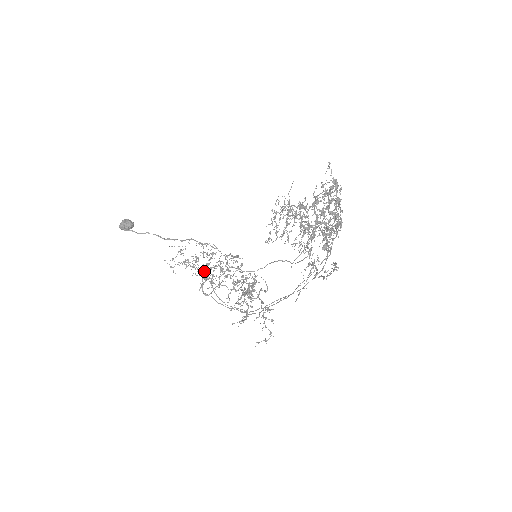
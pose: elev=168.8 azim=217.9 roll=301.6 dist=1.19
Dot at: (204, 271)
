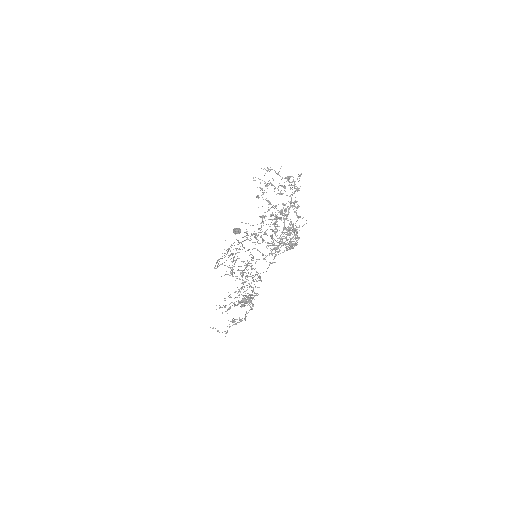
Dot at: (231, 254)
